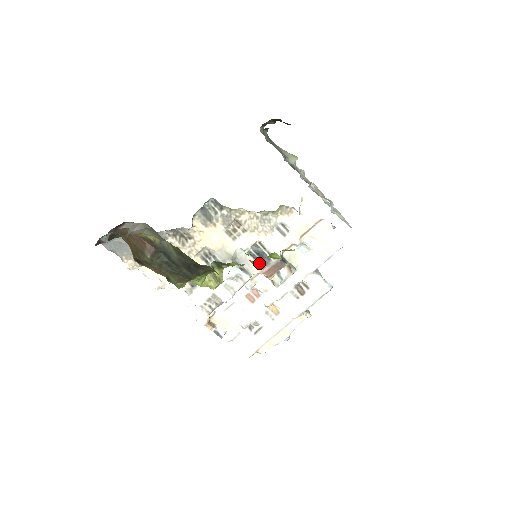
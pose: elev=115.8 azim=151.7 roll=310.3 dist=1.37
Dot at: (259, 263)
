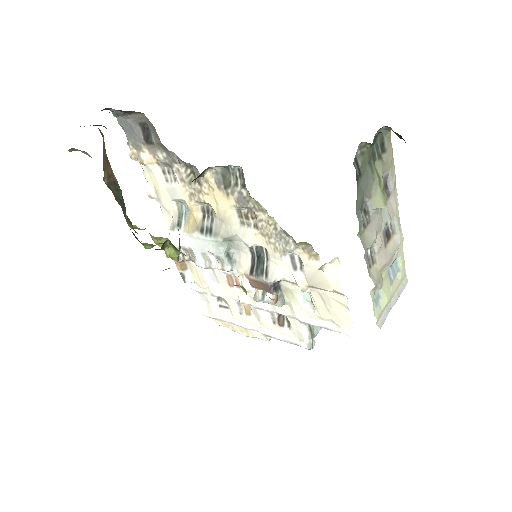
Dot at: (252, 265)
